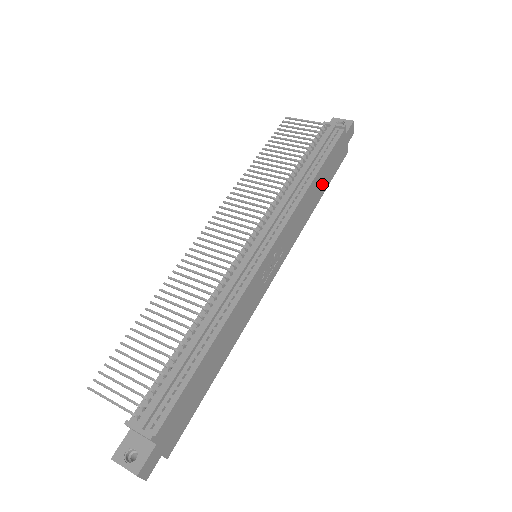
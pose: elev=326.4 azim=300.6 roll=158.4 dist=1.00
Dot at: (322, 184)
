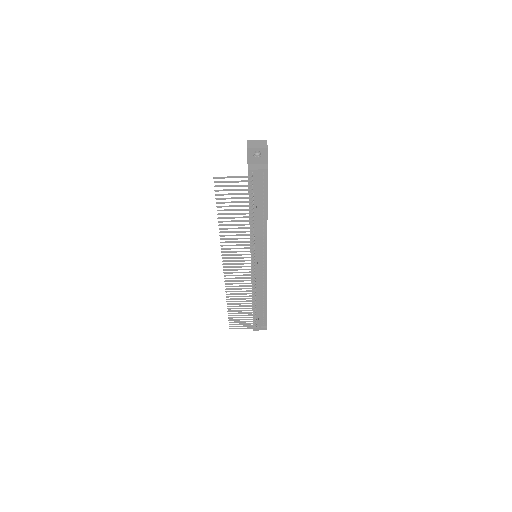
Dot at: occluded
